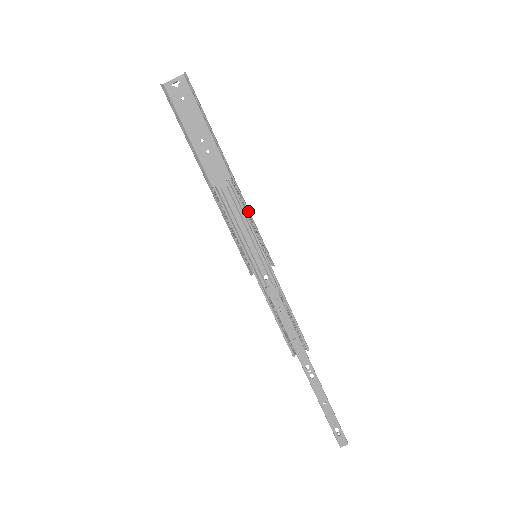
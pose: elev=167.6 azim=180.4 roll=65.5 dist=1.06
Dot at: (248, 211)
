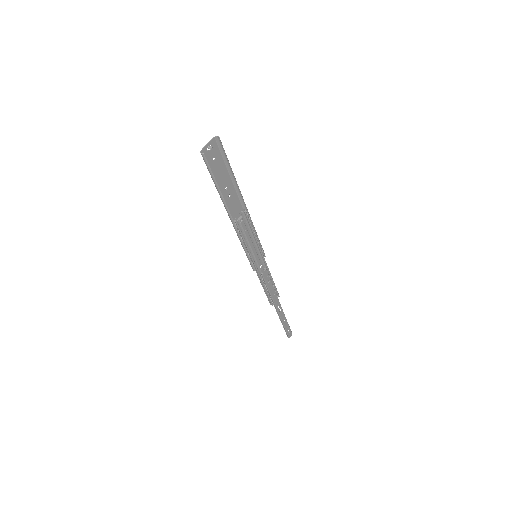
Dot at: occluded
